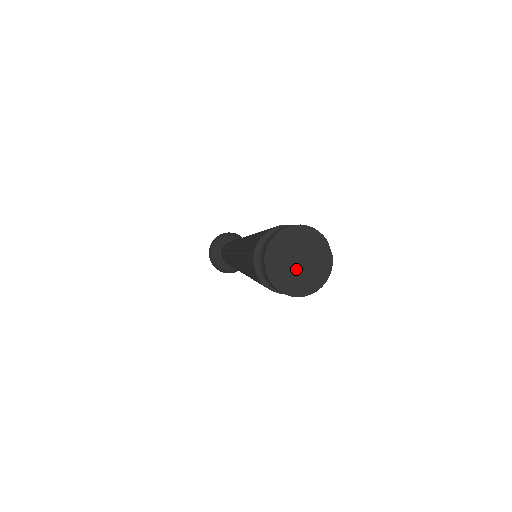
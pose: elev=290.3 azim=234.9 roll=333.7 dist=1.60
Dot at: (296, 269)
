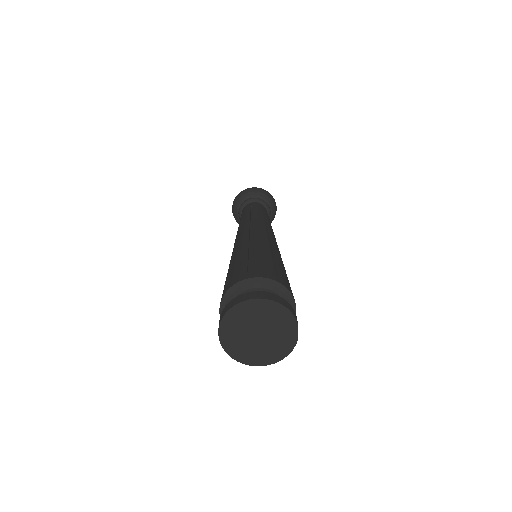
Dot at: (252, 340)
